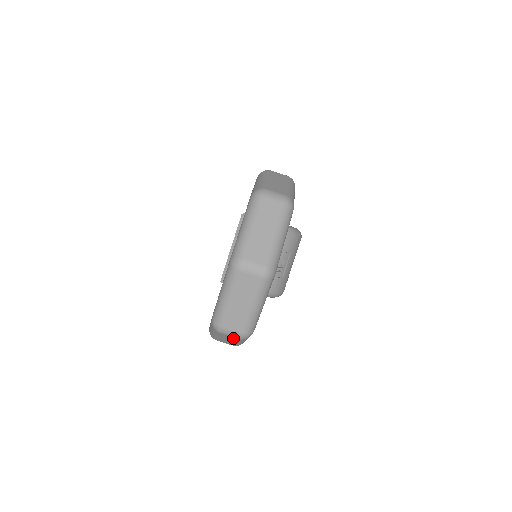
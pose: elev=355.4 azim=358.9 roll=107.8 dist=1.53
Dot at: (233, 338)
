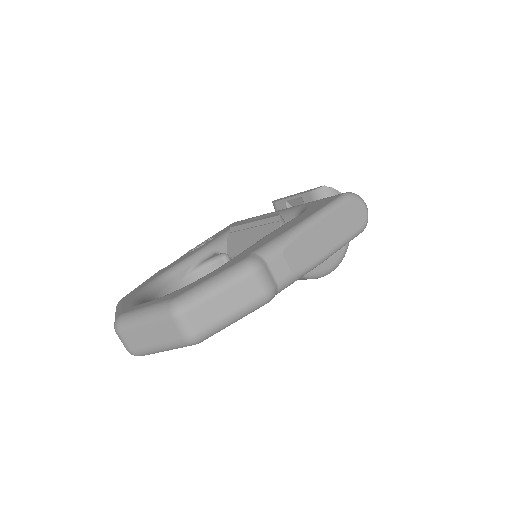
Dot at: occluded
